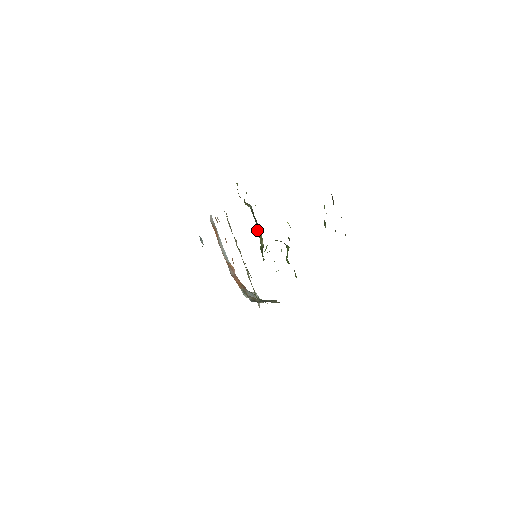
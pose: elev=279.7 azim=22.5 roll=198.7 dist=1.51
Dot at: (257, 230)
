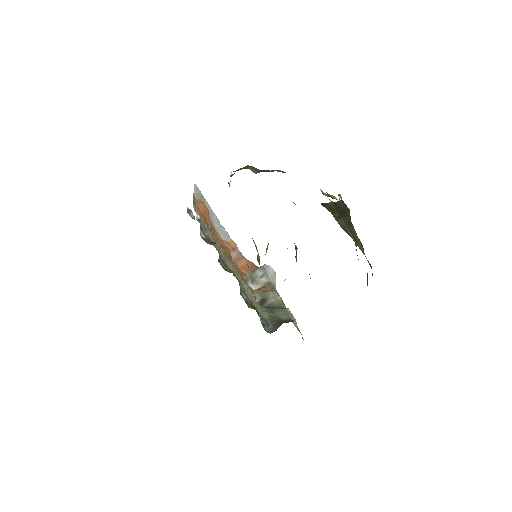
Dot at: occluded
